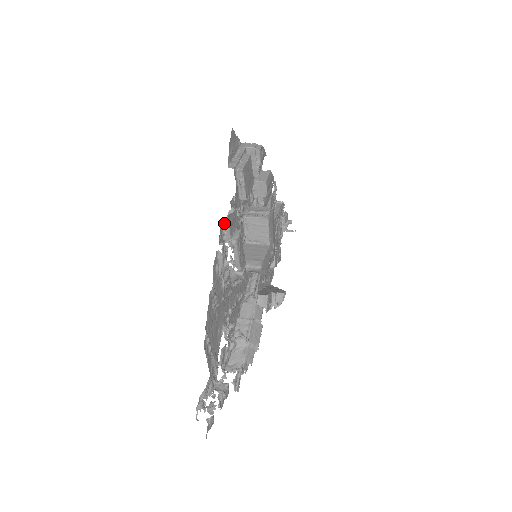
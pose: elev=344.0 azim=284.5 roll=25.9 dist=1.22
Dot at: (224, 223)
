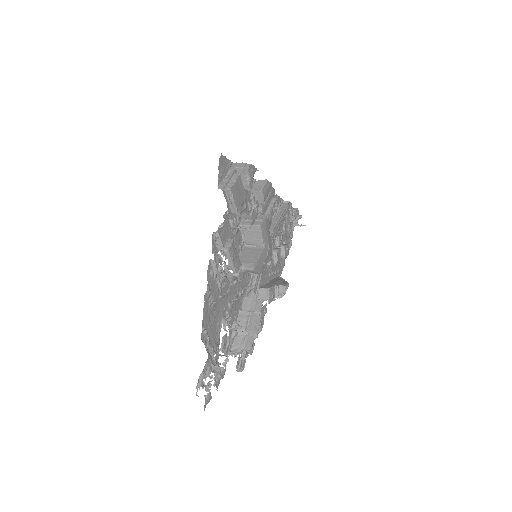
Dot at: (216, 236)
